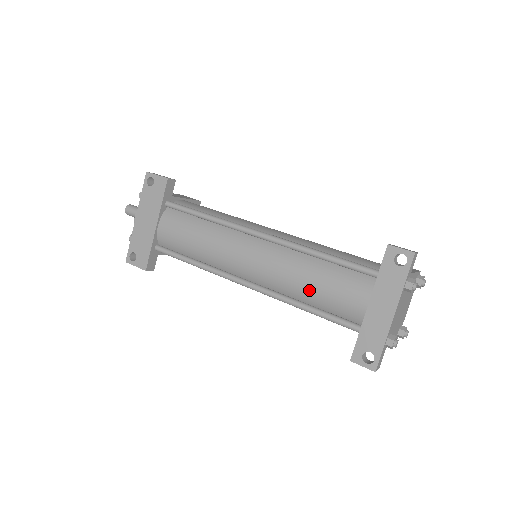
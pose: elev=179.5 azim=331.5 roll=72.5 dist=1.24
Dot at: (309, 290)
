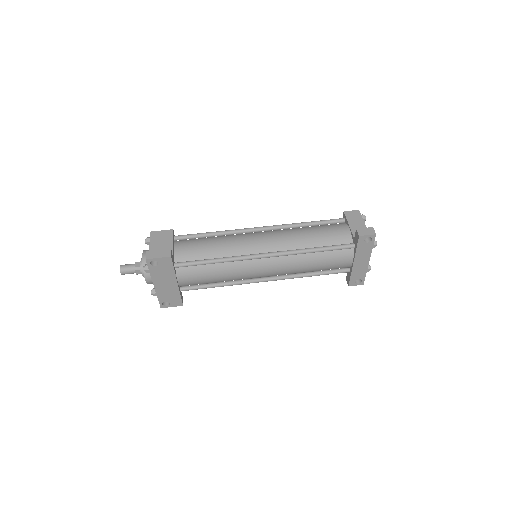
Dot at: (313, 269)
